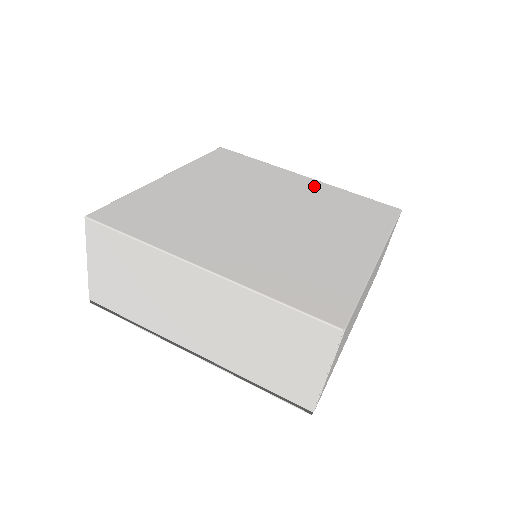
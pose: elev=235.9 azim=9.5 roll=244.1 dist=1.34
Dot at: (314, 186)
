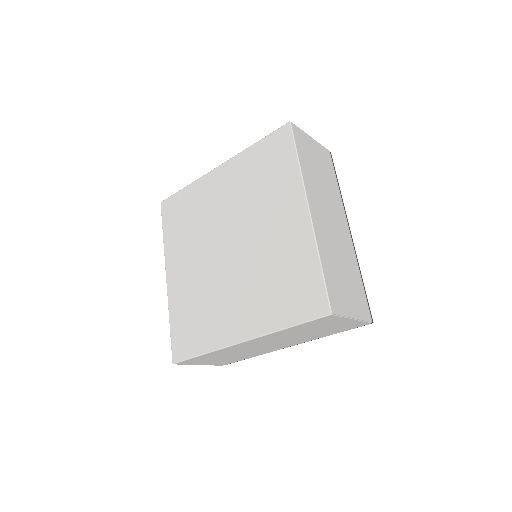
Dot at: (297, 230)
